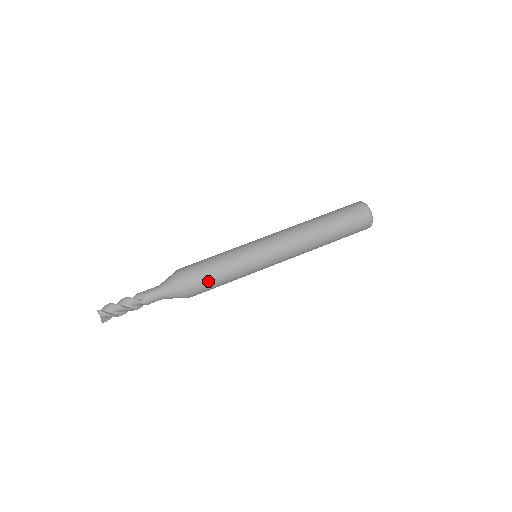
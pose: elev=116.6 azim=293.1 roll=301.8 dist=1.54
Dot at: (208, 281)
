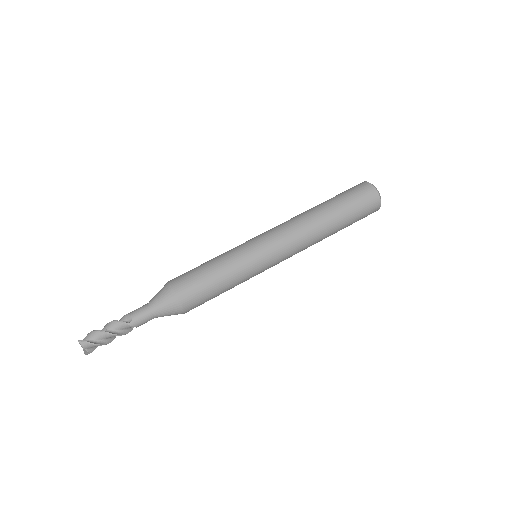
Dot at: (204, 289)
